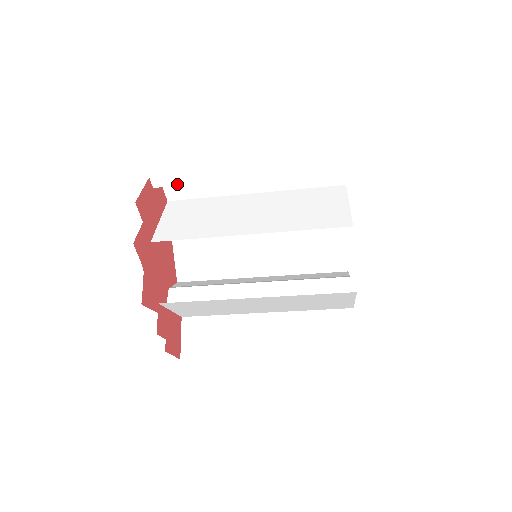
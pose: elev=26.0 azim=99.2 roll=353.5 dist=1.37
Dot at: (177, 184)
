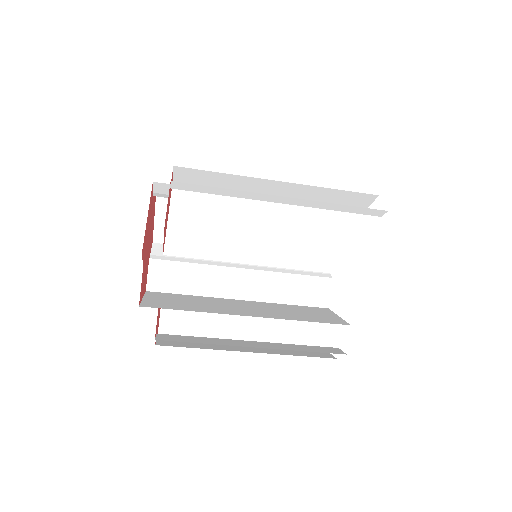
Dot at: (200, 191)
